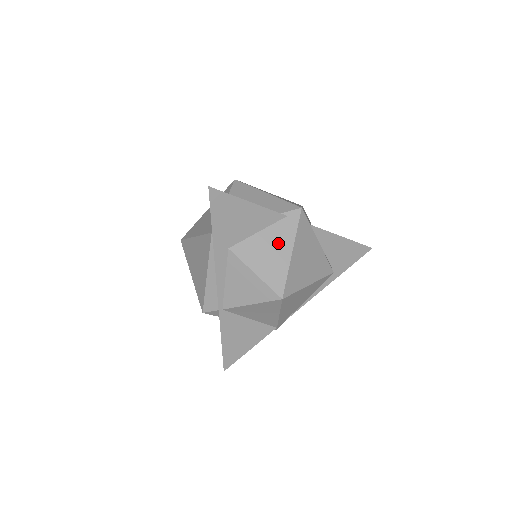
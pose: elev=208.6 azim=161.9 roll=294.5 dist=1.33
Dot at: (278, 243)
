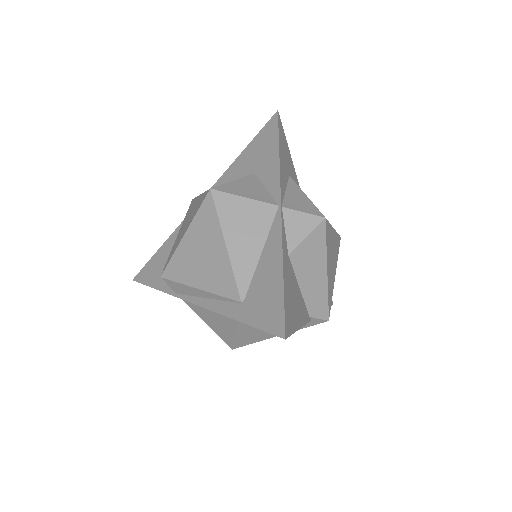
Dot at: occluded
